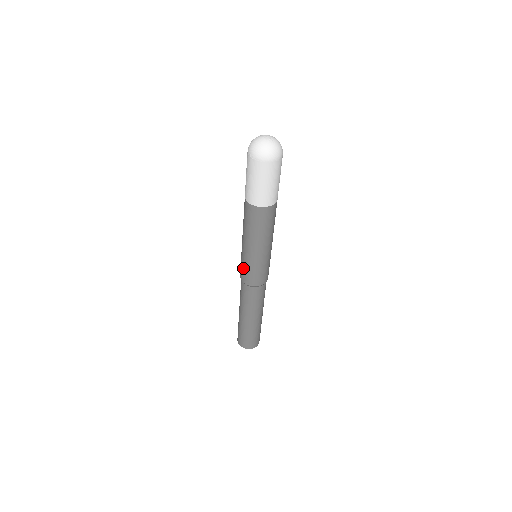
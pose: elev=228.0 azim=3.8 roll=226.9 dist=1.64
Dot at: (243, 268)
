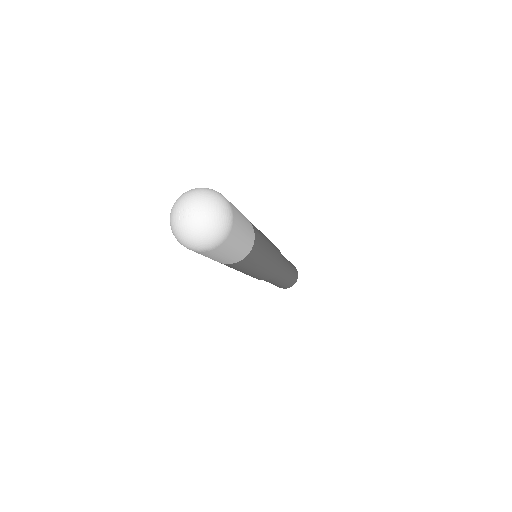
Dot at: occluded
